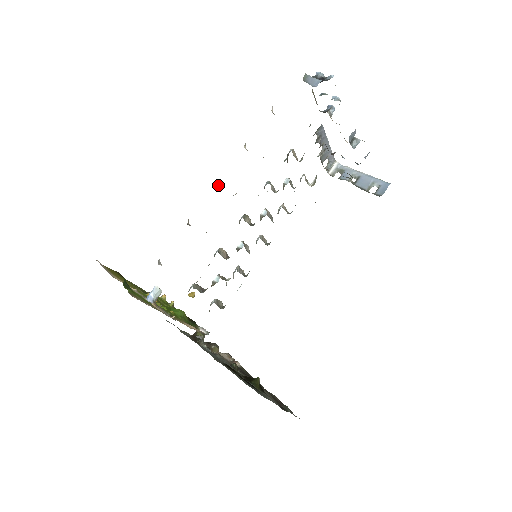
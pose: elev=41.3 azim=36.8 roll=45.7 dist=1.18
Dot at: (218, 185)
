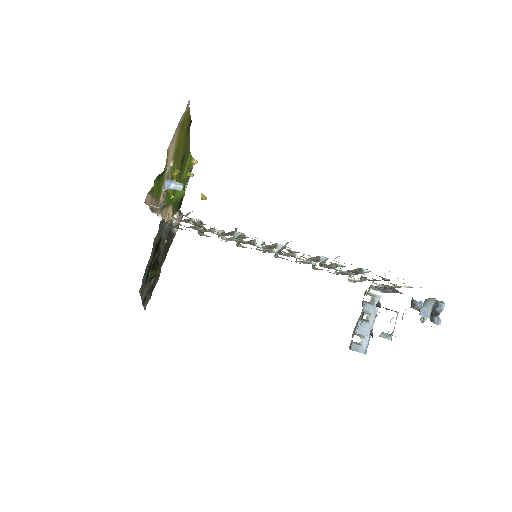
Dot at: occluded
